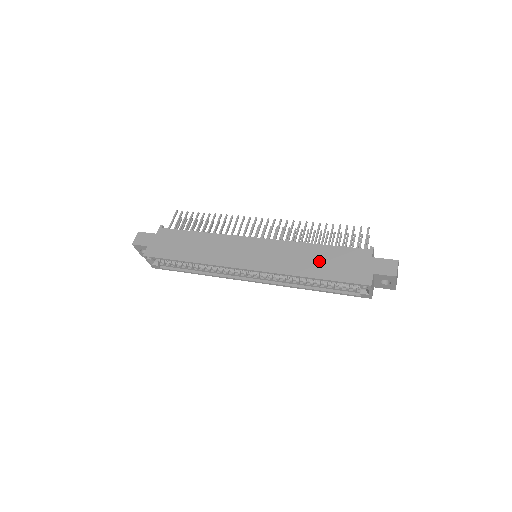
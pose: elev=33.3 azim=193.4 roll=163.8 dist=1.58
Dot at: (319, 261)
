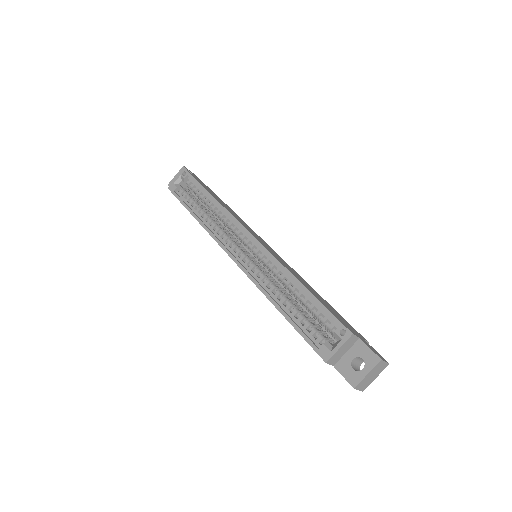
Dot at: occluded
